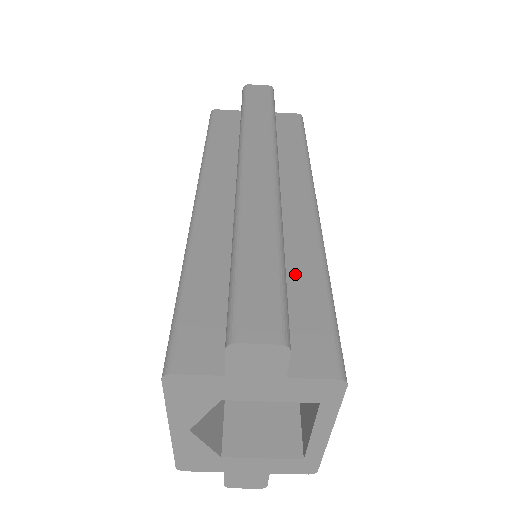
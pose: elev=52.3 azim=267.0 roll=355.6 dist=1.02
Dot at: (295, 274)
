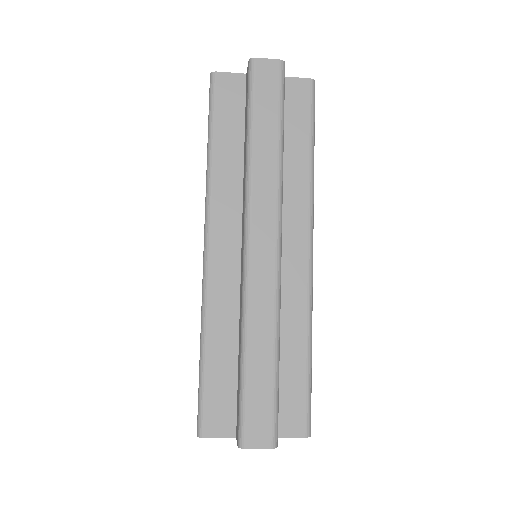
Dot at: (286, 345)
